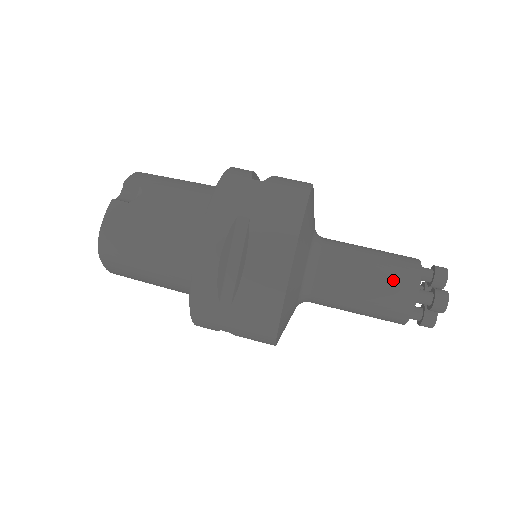
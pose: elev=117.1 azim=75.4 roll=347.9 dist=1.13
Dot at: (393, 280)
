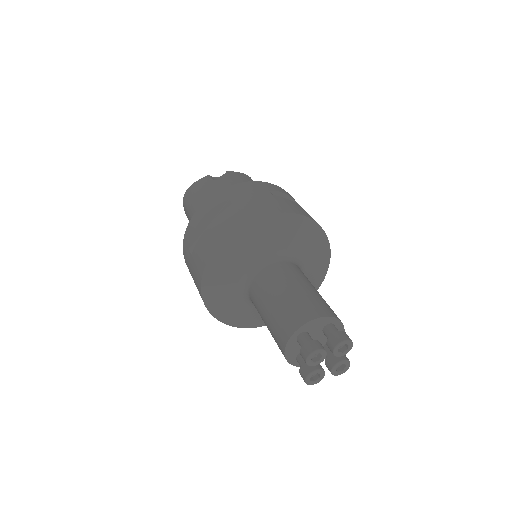
Dot at: (291, 309)
